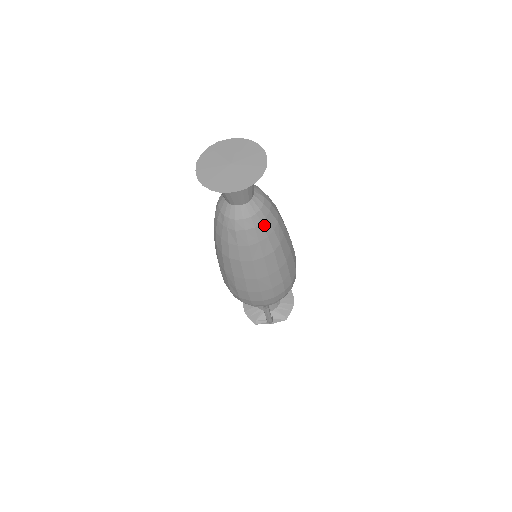
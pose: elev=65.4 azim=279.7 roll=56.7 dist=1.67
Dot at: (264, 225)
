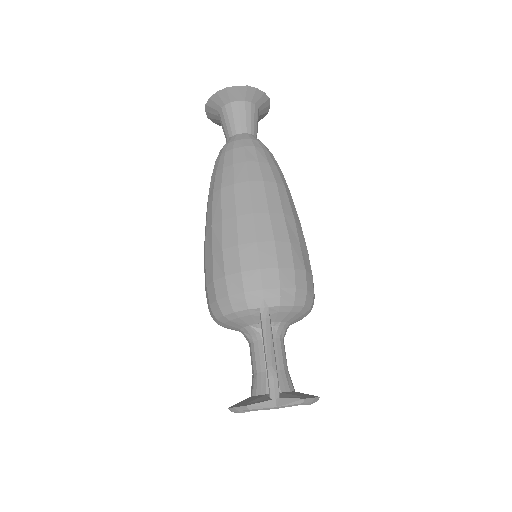
Dot at: (265, 153)
